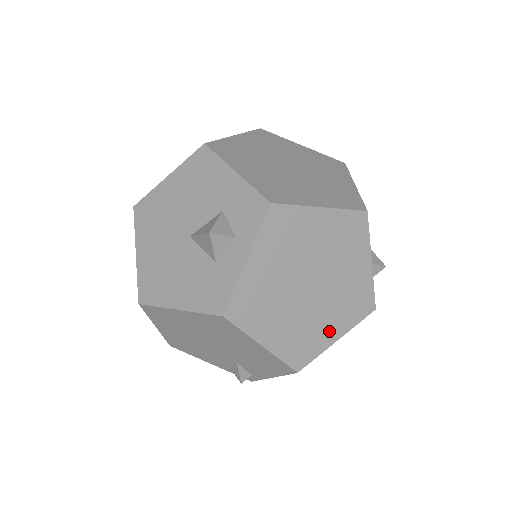
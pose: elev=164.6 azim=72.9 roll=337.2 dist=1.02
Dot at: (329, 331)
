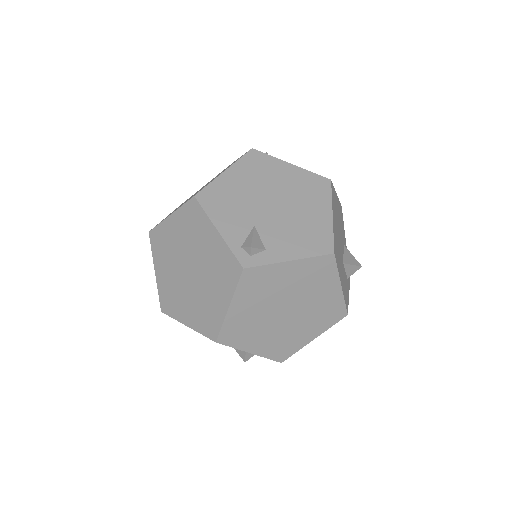
Dot at: occluded
